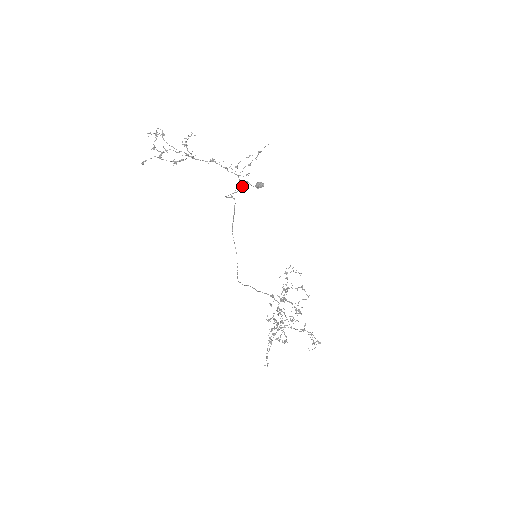
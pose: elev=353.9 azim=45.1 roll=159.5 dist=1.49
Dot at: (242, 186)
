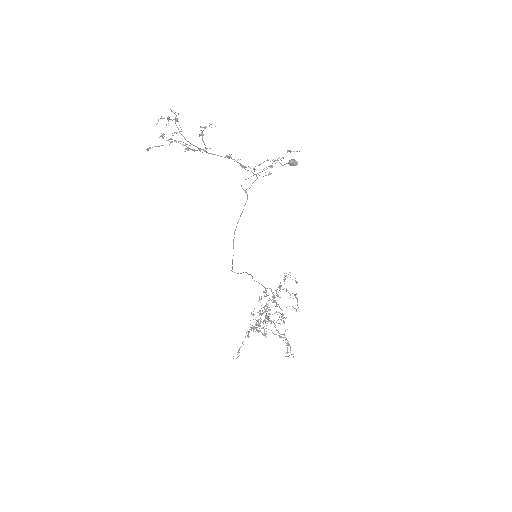
Dot at: (270, 165)
